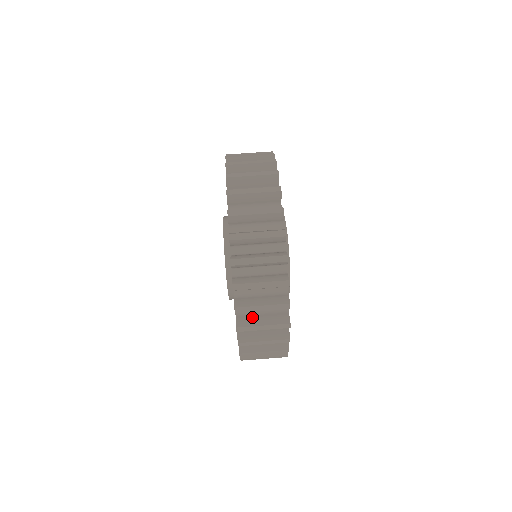
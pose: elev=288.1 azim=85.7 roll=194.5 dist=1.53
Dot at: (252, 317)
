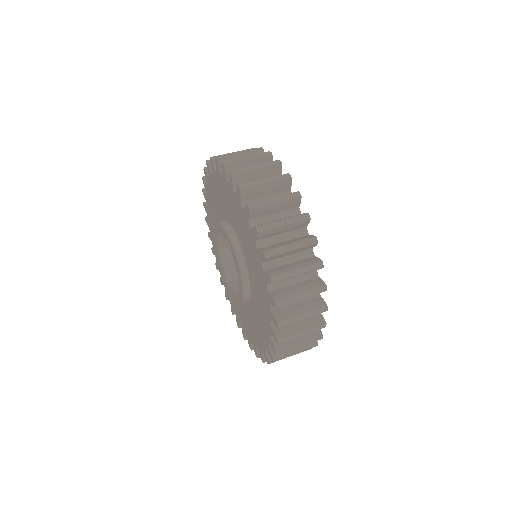
Dot at: occluded
